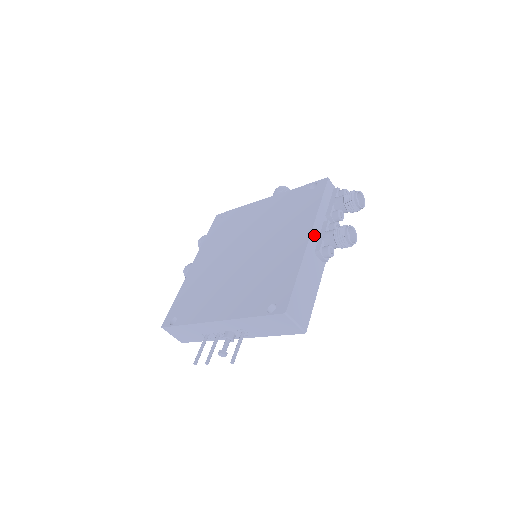
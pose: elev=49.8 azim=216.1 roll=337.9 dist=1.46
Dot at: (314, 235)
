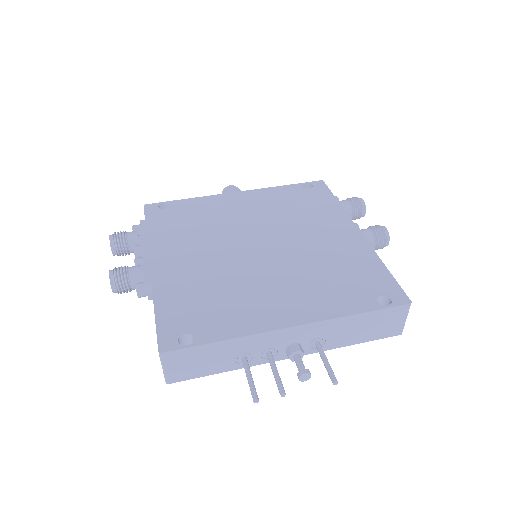
Dot at: occluded
